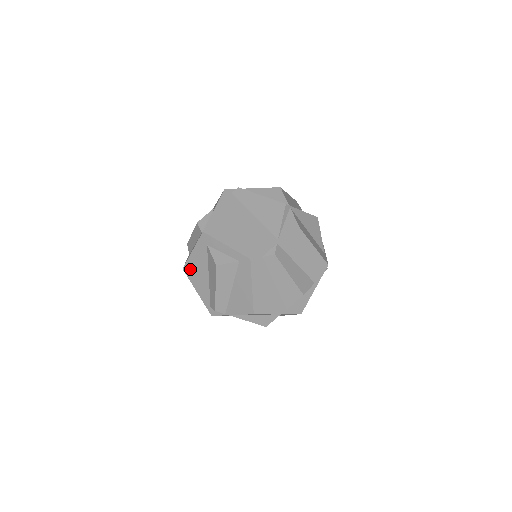
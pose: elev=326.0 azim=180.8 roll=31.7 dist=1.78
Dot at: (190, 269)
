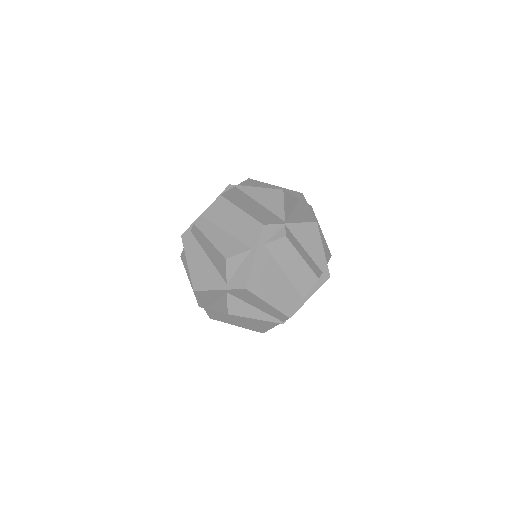
Dot at: occluded
